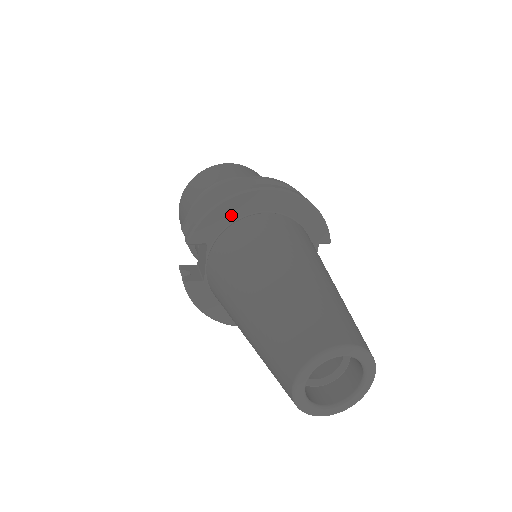
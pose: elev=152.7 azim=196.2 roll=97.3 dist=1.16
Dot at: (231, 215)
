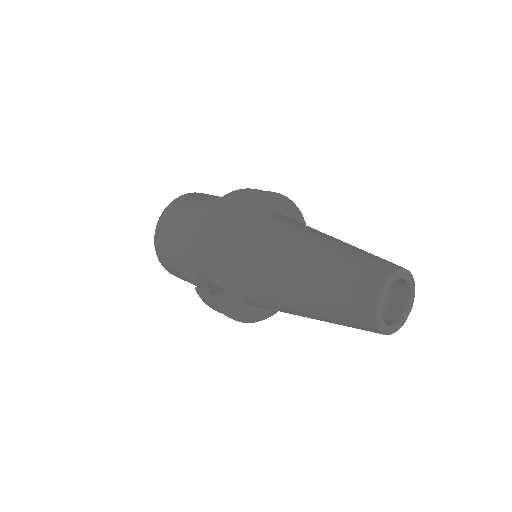
Dot at: (236, 225)
